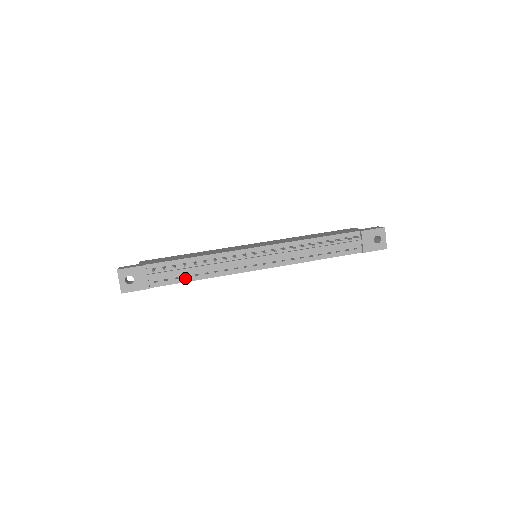
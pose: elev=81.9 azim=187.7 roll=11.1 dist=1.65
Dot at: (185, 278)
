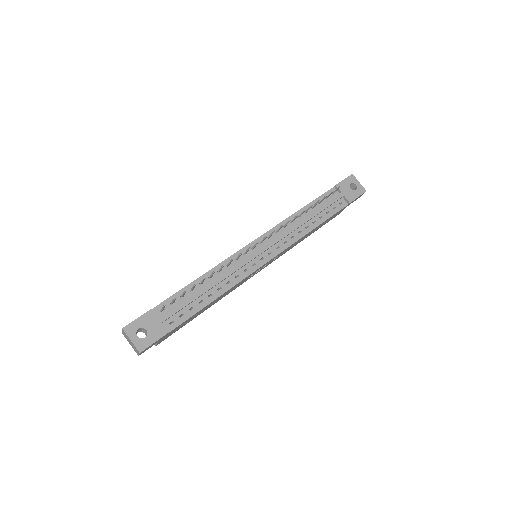
Dot at: (200, 304)
